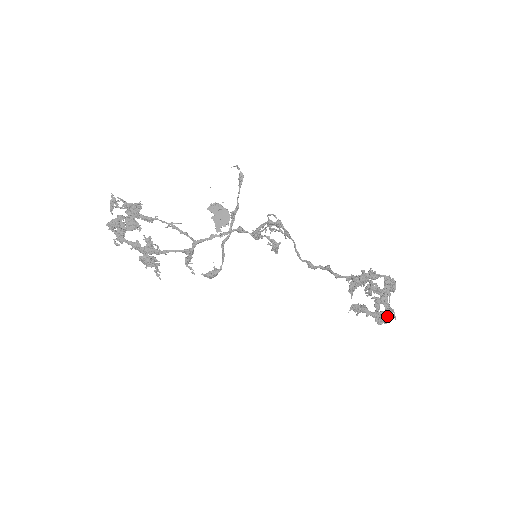
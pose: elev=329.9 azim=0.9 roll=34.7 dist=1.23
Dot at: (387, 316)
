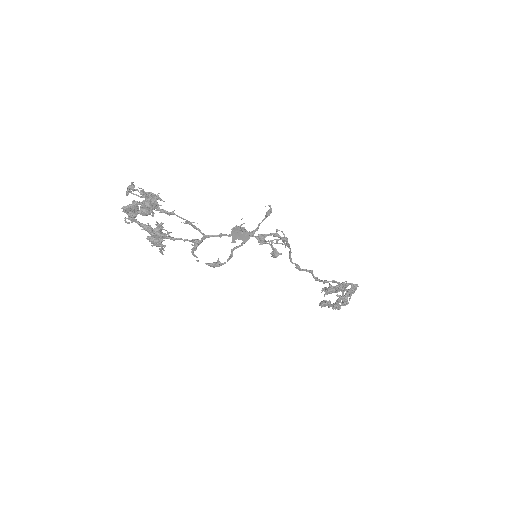
Dot at: (342, 305)
